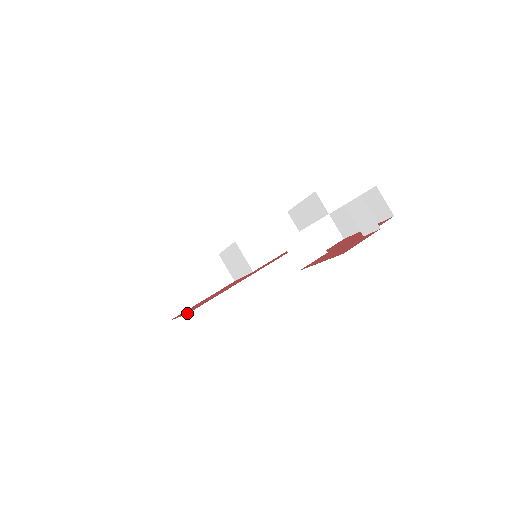
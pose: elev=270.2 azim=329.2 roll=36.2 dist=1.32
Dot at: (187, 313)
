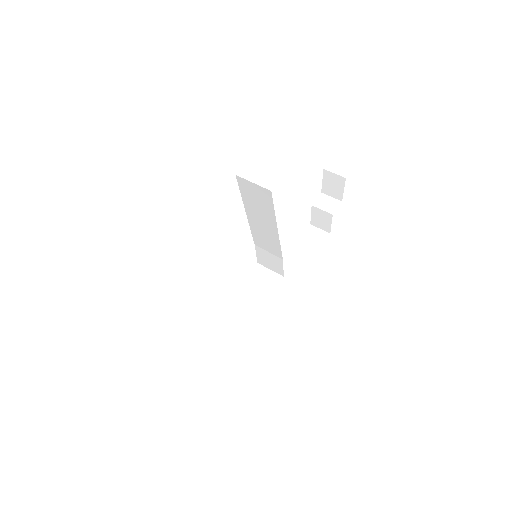
Dot at: occluded
